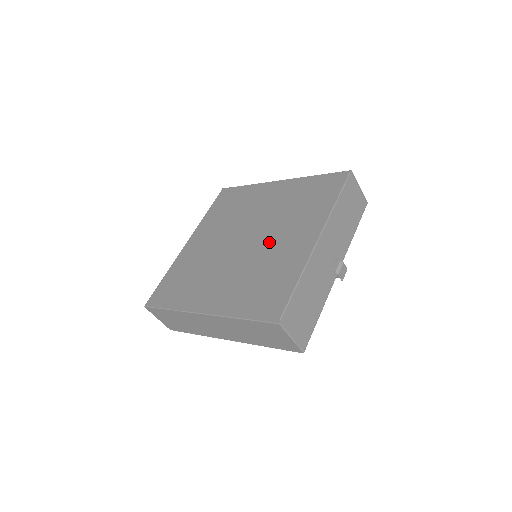
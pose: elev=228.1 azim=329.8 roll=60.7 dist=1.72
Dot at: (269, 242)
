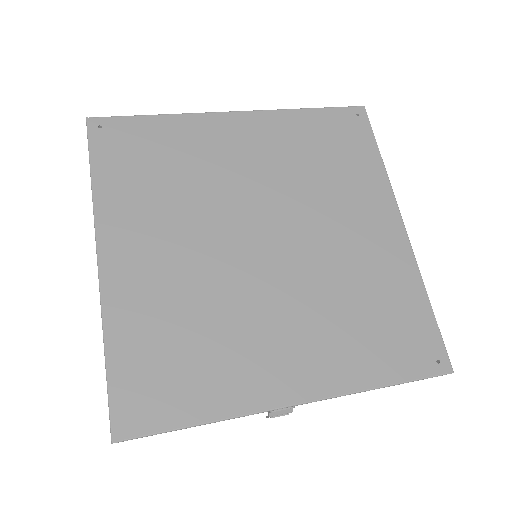
Dot at: (271, 300)
